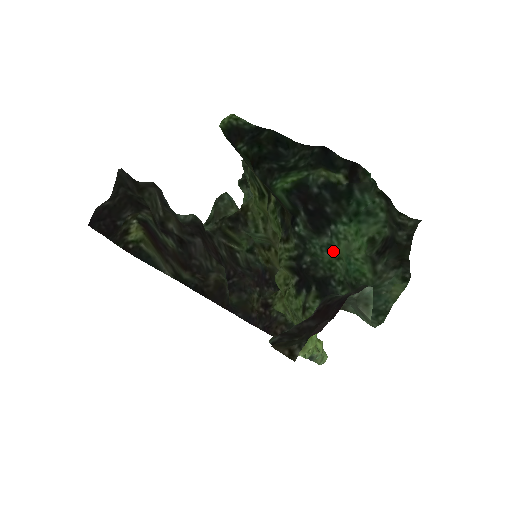
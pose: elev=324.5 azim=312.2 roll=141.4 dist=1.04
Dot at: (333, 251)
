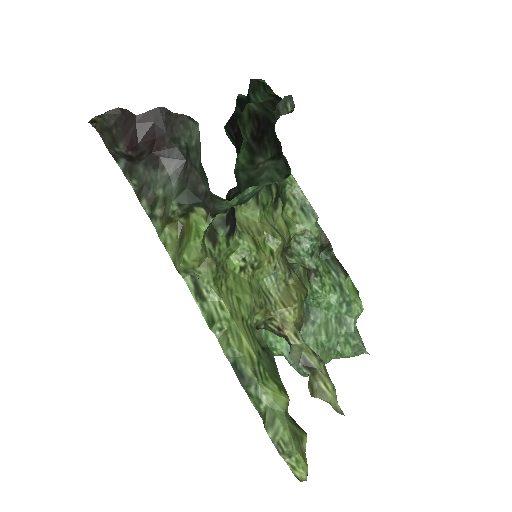
Dot at: occluded
